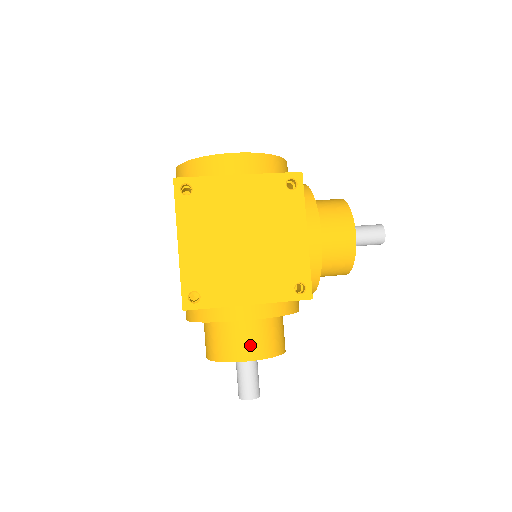
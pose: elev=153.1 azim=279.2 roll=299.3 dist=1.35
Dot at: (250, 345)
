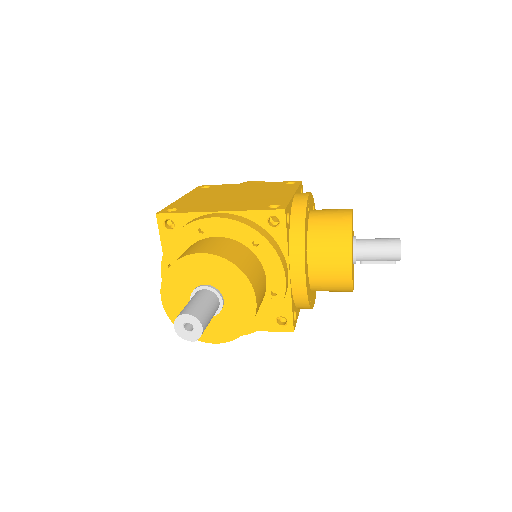
Dot at: (207, 247)
